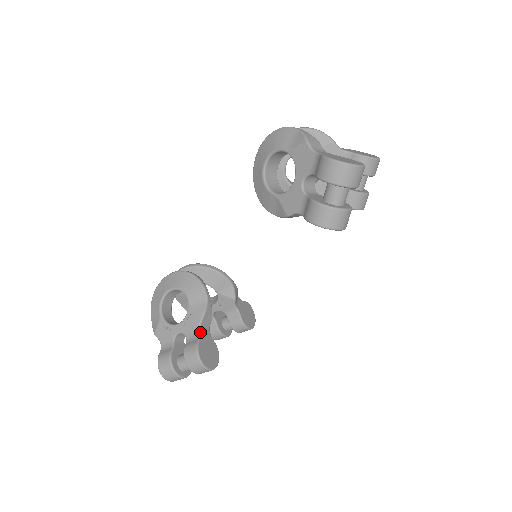
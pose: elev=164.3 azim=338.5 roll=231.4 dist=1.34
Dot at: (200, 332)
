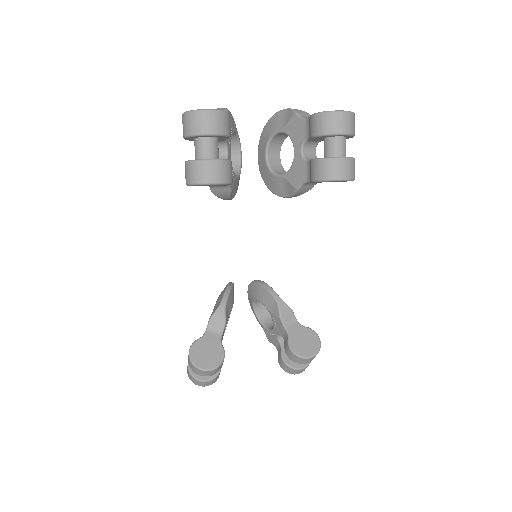
Dot at: (206, 332)
